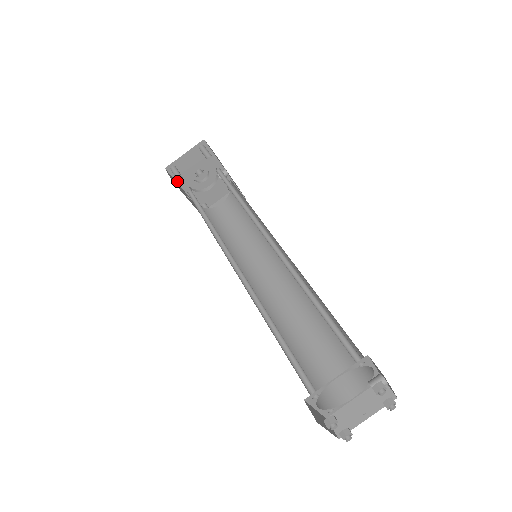
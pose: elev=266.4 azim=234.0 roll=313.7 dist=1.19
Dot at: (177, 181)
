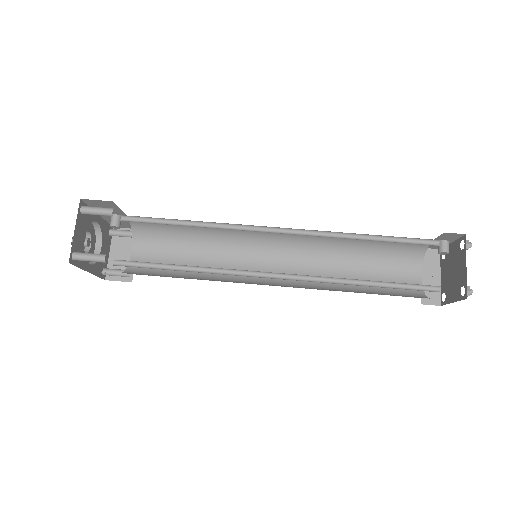
Dot at: (80, 267)
